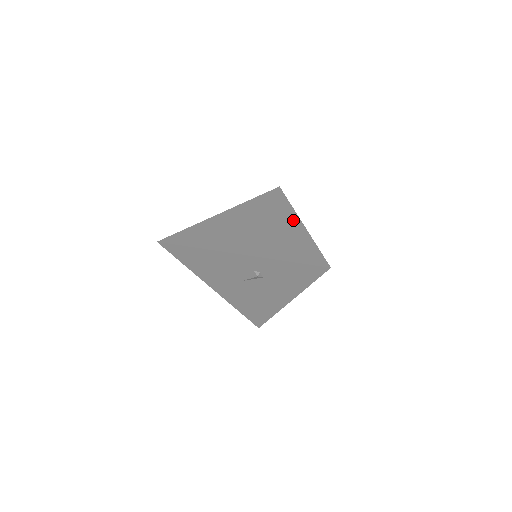
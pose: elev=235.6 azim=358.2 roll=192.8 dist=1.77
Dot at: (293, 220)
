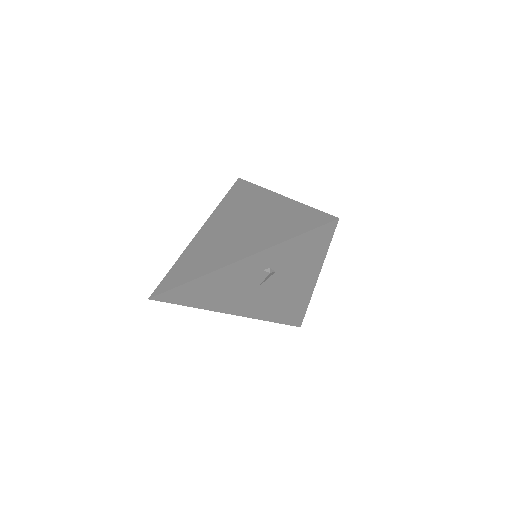
Dot at: (271, 198)
